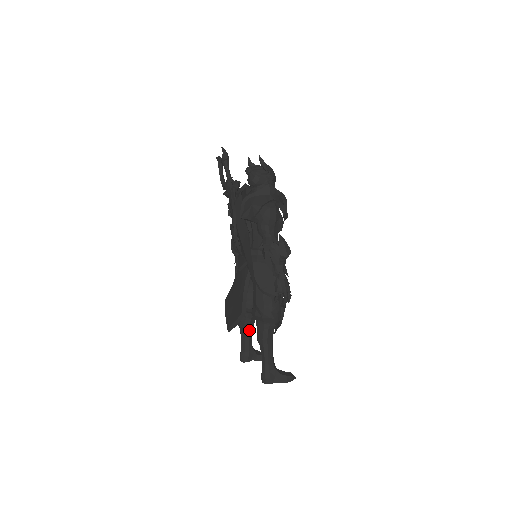
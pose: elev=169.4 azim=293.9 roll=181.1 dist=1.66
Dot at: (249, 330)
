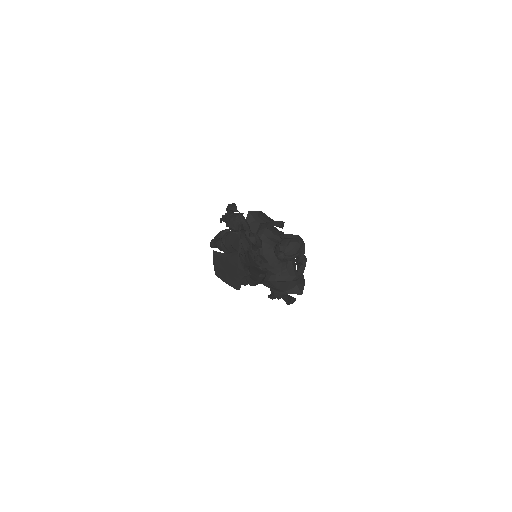
Dot at: occluded
